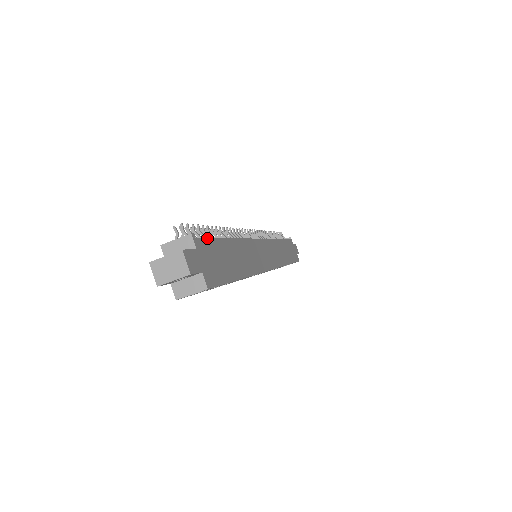
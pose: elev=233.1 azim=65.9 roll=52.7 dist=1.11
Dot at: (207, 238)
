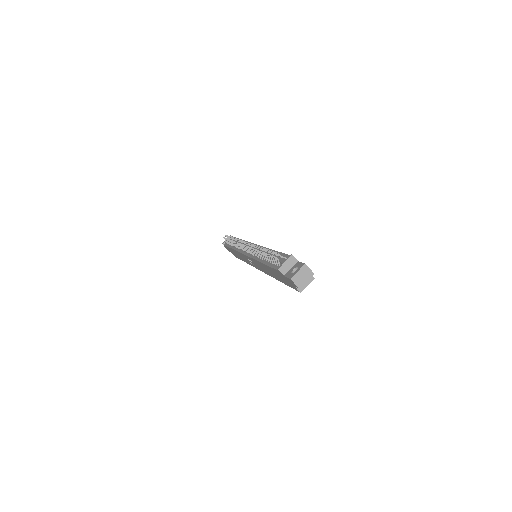
Dot at: (287, 254)
